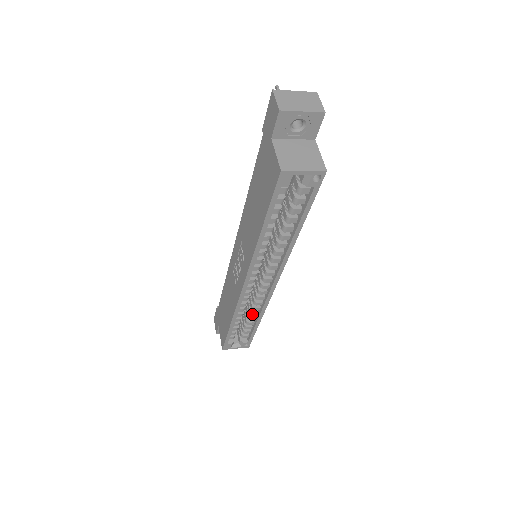
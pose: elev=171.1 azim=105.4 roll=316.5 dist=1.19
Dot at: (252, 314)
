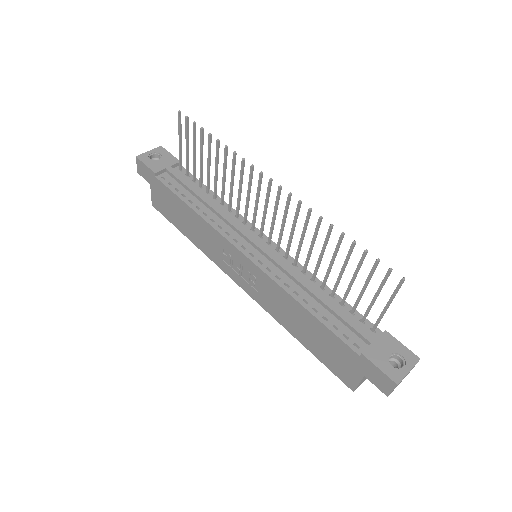
Dot at: occluded
